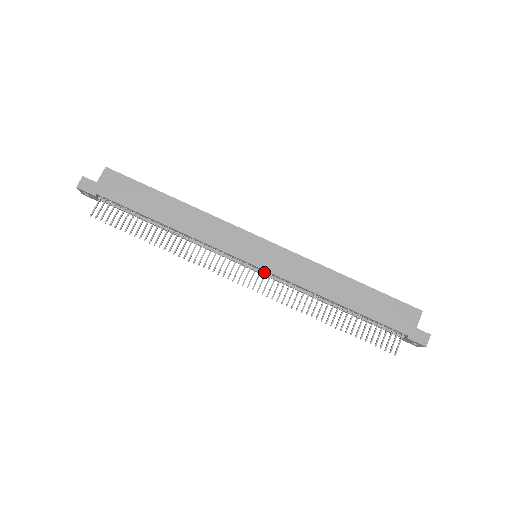
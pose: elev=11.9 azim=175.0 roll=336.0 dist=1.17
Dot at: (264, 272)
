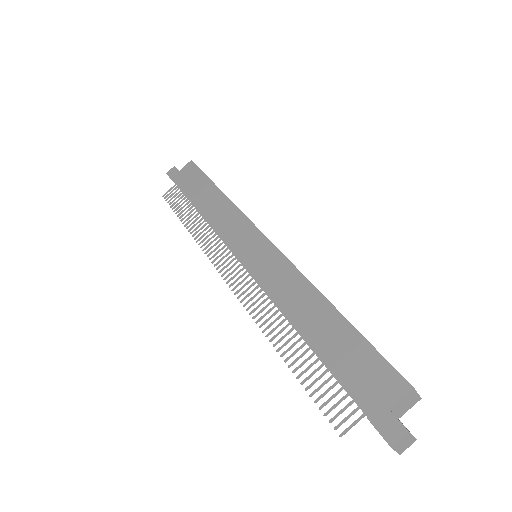
Dot at: occluded
